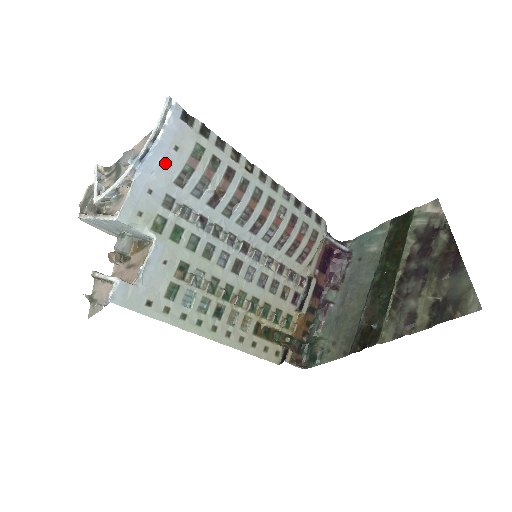
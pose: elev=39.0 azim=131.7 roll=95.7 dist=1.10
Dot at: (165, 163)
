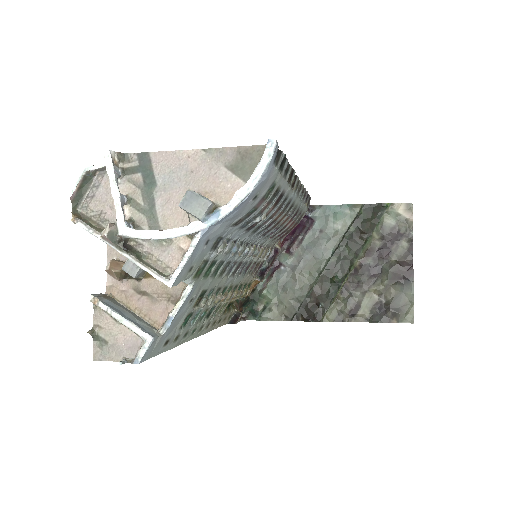
Dot at: (237, 213)
